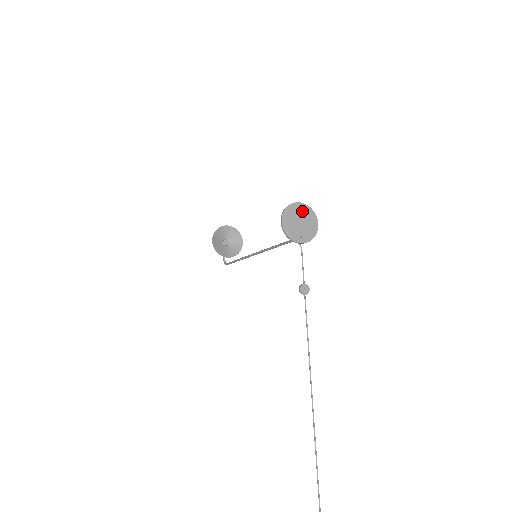
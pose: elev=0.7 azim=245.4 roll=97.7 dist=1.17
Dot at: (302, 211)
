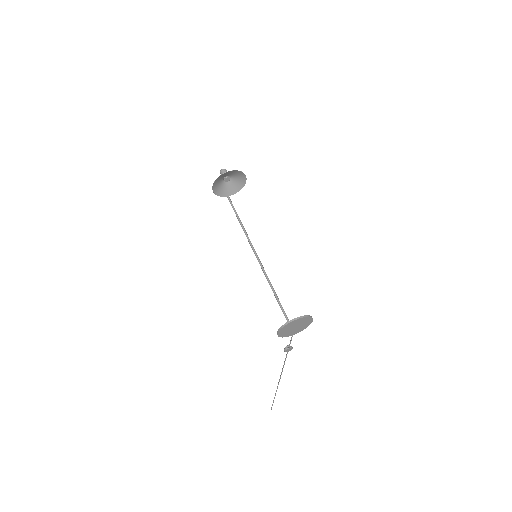
Dot at: (299, 322)
